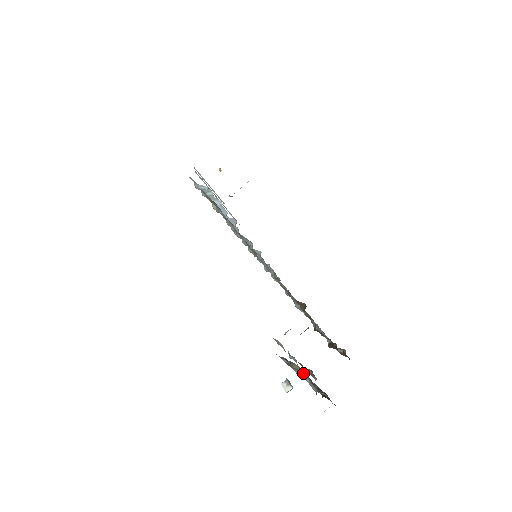
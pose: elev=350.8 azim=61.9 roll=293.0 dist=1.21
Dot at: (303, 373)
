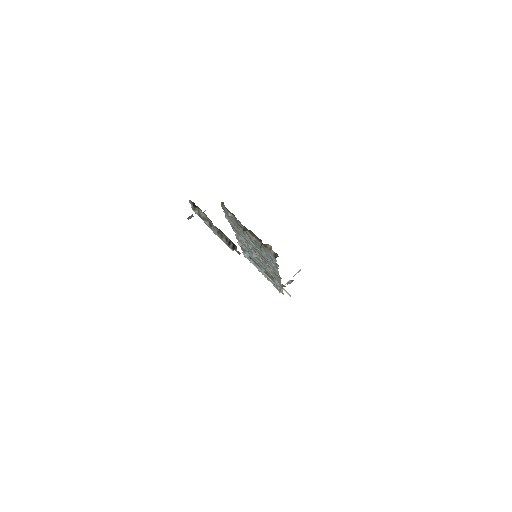
Dot at: (209, 221)
